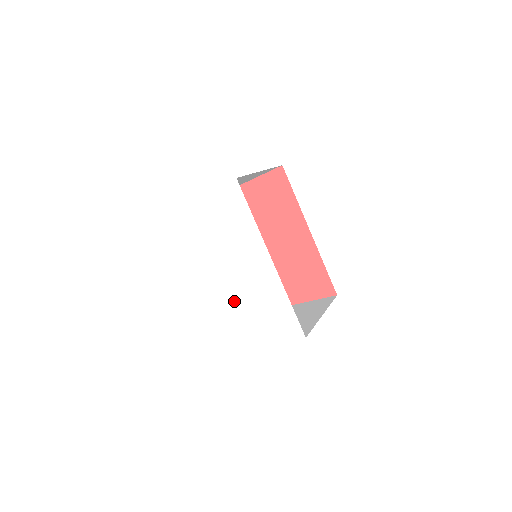
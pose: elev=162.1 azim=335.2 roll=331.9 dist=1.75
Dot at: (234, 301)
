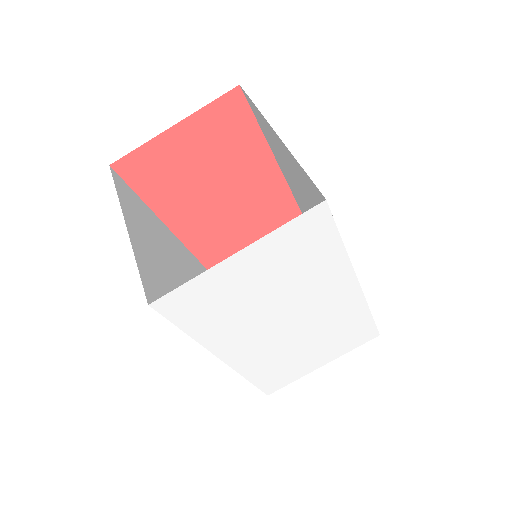
Dot at: (289, 348)
